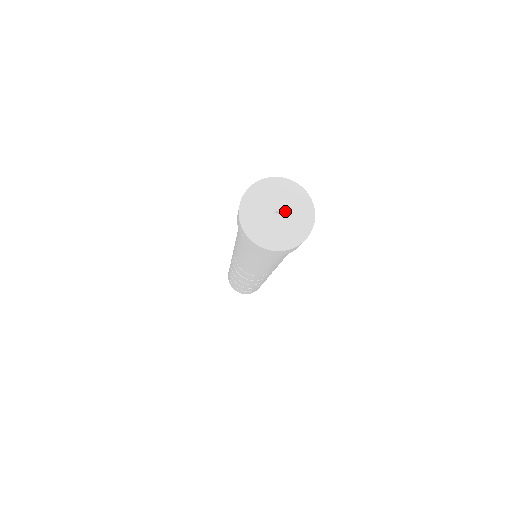
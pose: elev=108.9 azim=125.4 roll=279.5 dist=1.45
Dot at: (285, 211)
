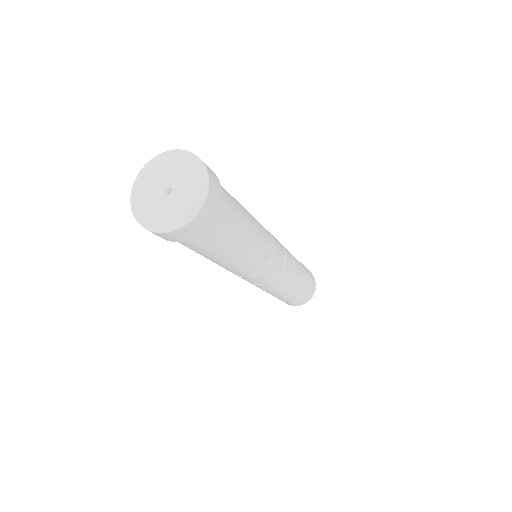
Dot at: (176, 186)
